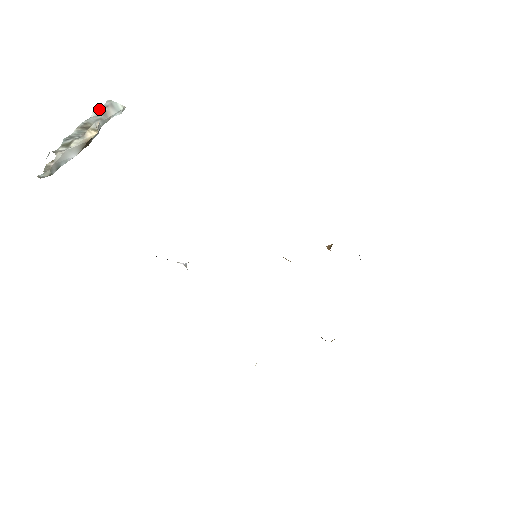
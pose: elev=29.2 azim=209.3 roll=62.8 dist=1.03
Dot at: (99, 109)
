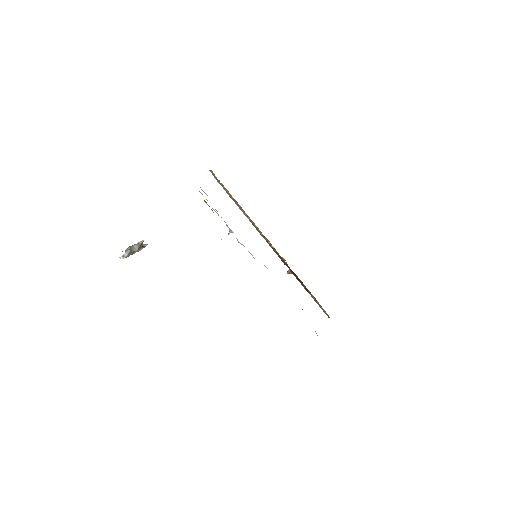
Dot at: occluded
